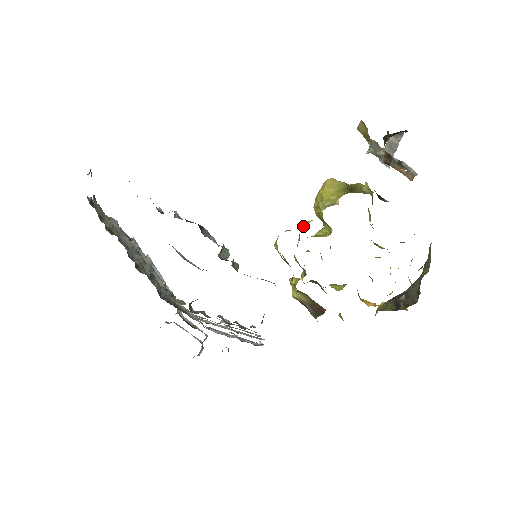
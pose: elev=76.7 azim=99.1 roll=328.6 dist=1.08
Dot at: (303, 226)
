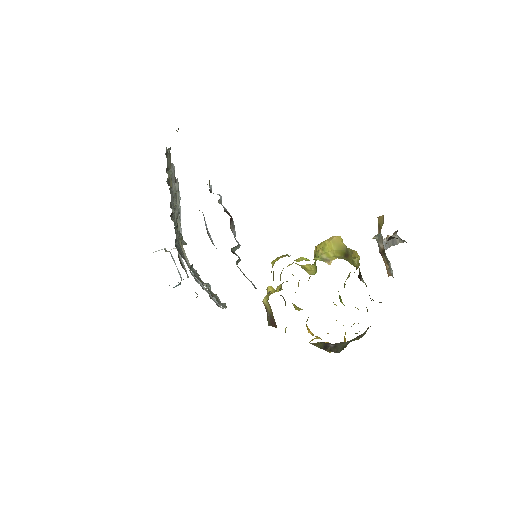
Dot at: (299, 259)
